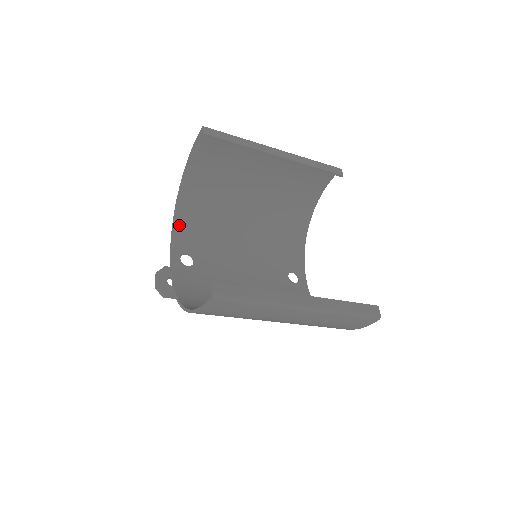
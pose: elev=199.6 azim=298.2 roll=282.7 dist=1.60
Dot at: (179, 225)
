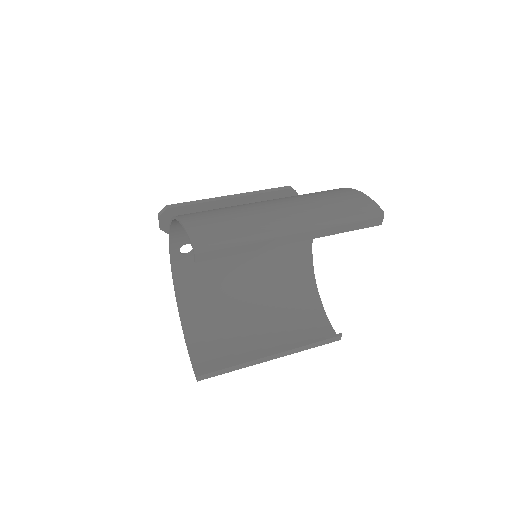
Dot at: (176, 229)
